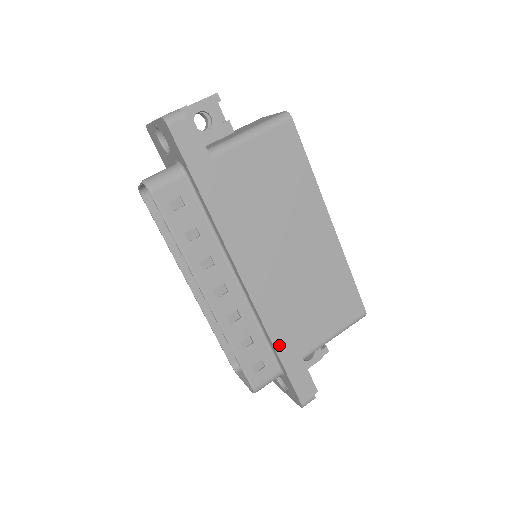
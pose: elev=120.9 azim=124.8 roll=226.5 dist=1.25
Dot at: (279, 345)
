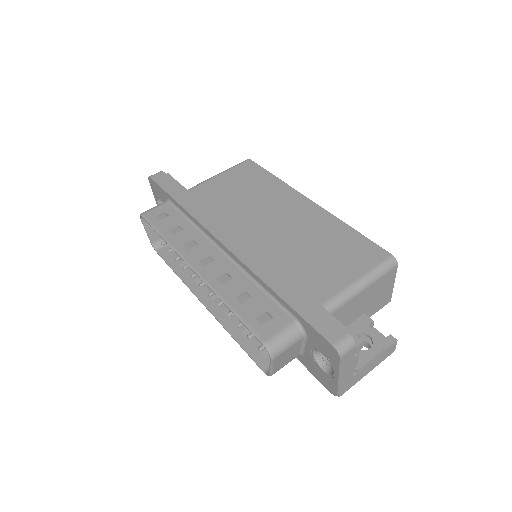
Dot at: (277, 286)
